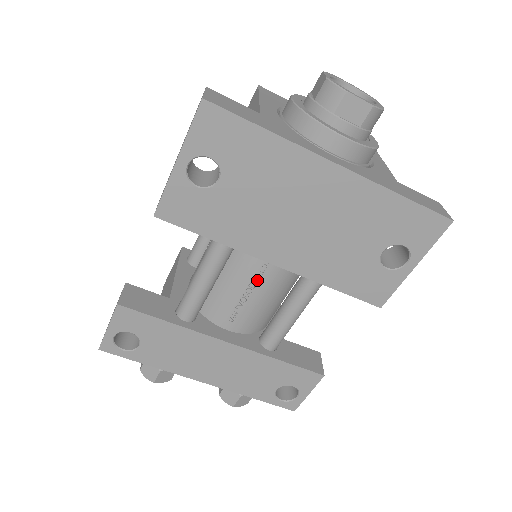
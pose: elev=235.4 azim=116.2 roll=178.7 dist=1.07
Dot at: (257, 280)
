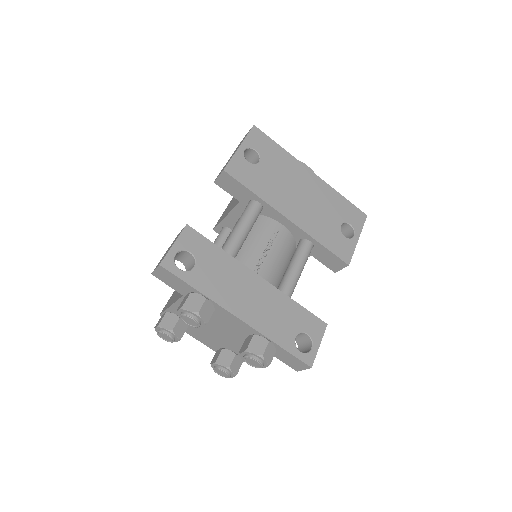
Dot at: (273, 240)
